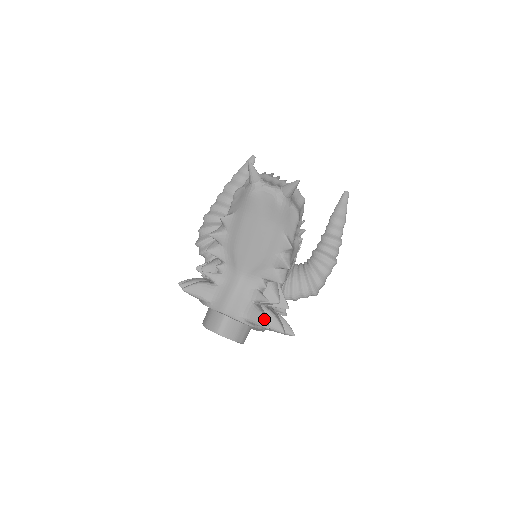
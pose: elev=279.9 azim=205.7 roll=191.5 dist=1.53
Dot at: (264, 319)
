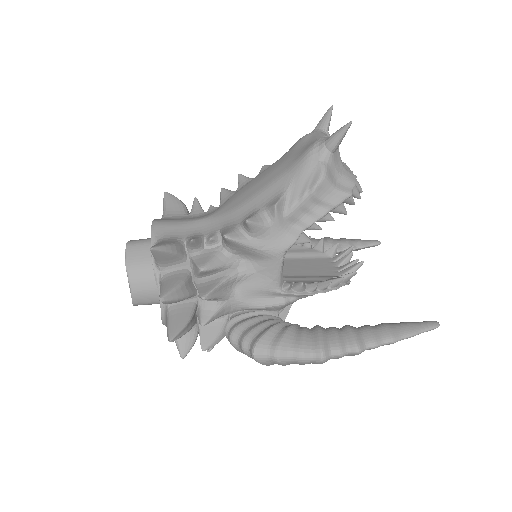
Dot at: (164, 244)
